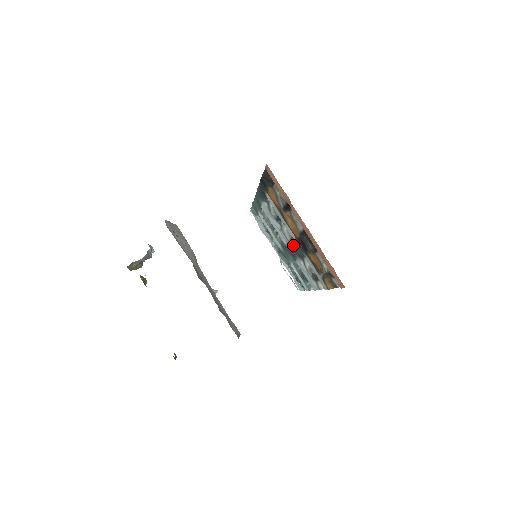
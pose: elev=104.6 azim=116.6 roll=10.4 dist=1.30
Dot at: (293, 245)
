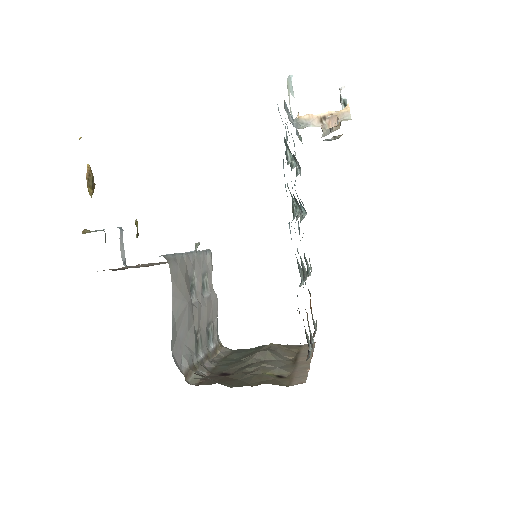
Dot at: (301, 261)
